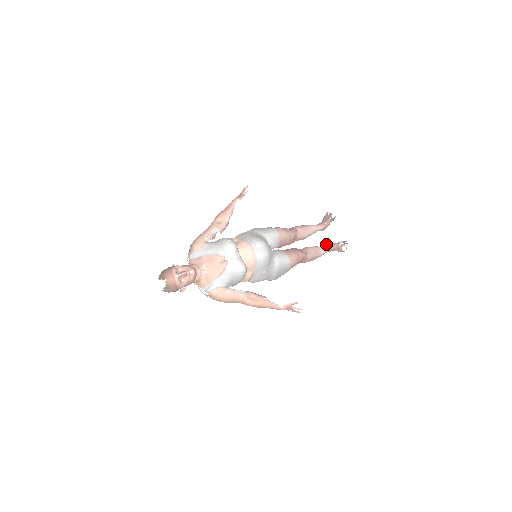
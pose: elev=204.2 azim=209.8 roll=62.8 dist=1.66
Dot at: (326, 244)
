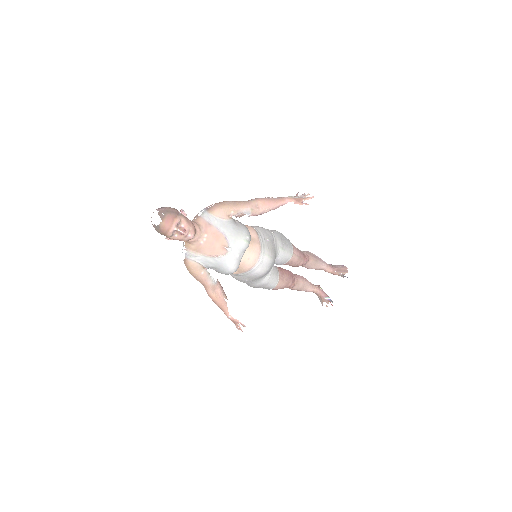
Dot at: occluded
